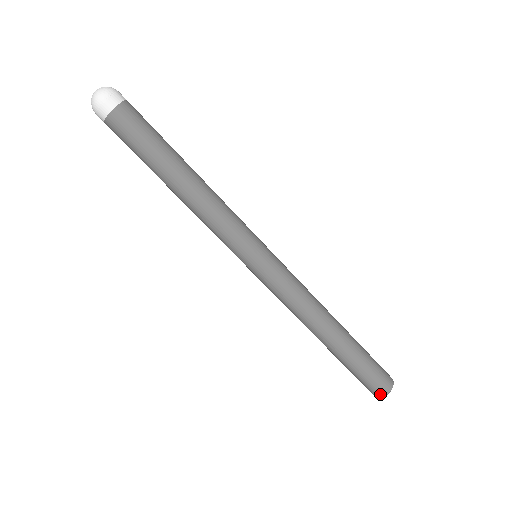
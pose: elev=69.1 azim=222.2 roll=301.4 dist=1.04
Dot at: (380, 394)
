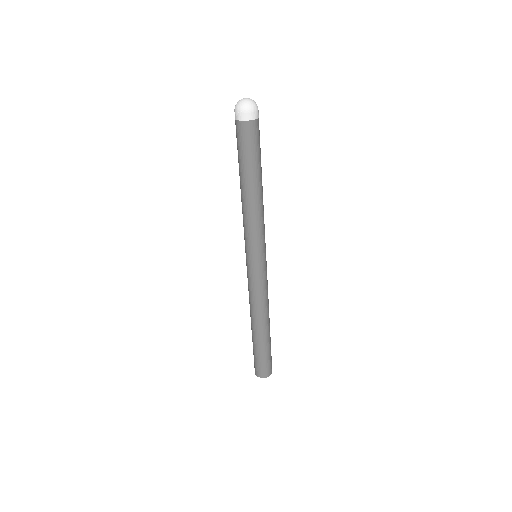
Dot at: (256, 372)
